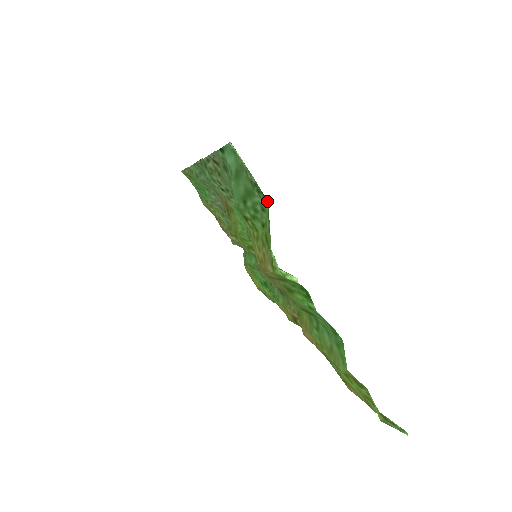
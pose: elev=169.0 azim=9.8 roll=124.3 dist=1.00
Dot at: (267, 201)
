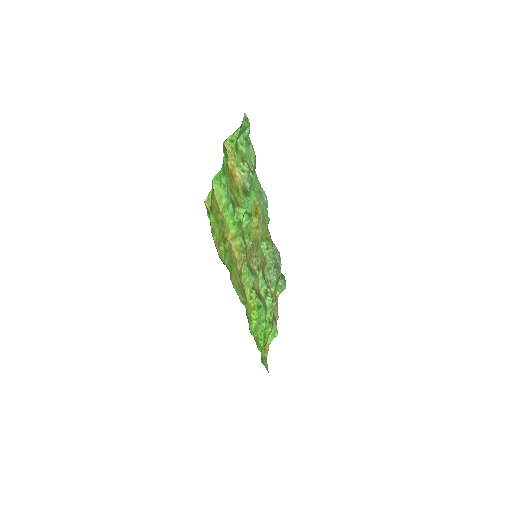
Dot at: (241, 127)
